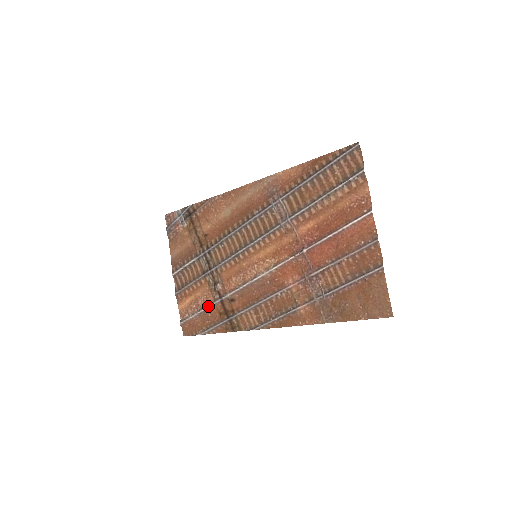
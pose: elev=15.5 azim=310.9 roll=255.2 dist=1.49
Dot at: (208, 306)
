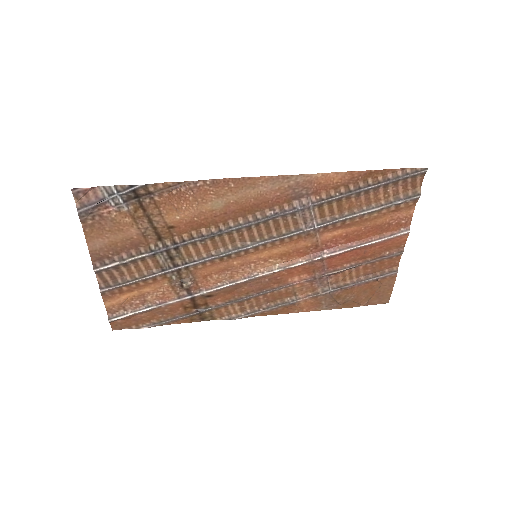
Dot at: (167, 303)
